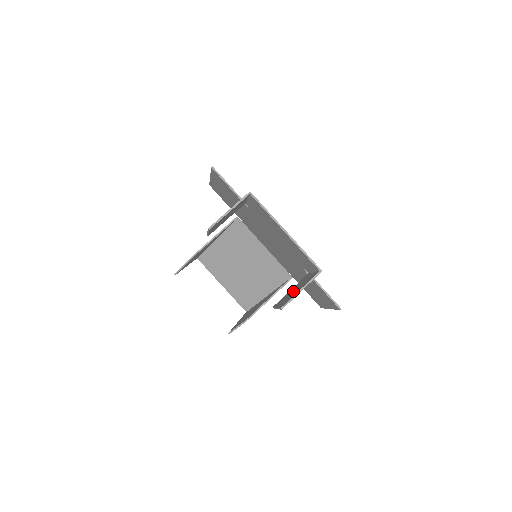
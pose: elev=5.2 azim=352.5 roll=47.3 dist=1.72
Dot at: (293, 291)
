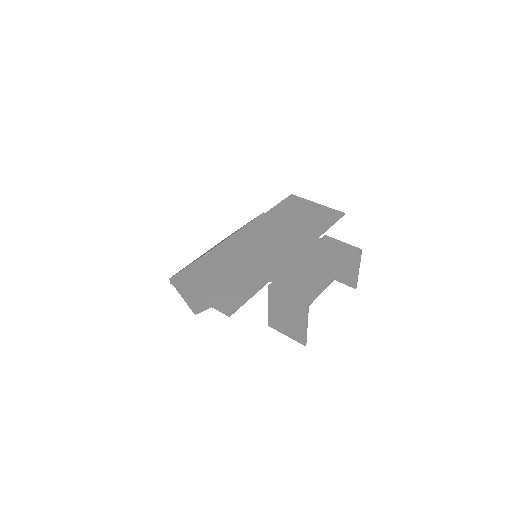
Dot at: occluded
